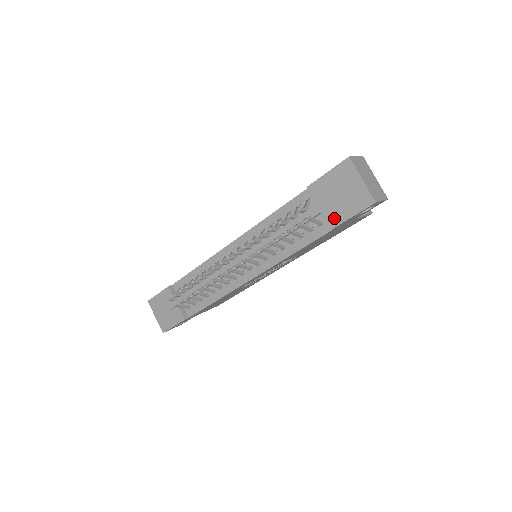
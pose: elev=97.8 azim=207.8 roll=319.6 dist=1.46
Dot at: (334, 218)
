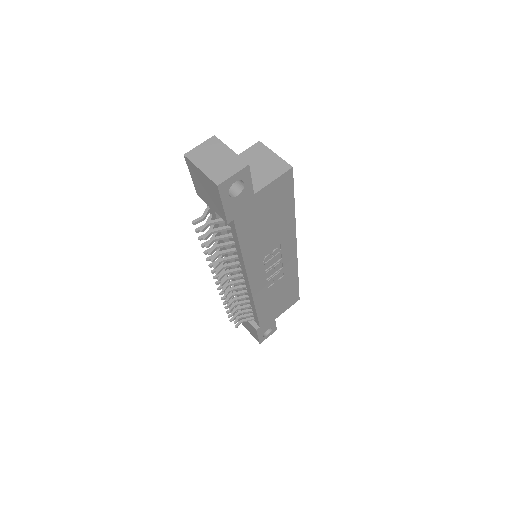
Dot at: (220, 213)
